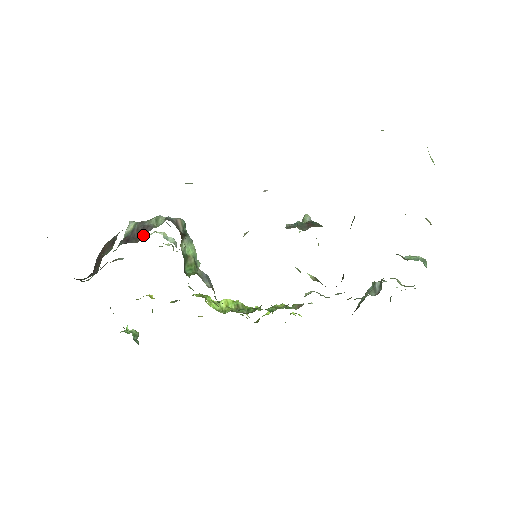
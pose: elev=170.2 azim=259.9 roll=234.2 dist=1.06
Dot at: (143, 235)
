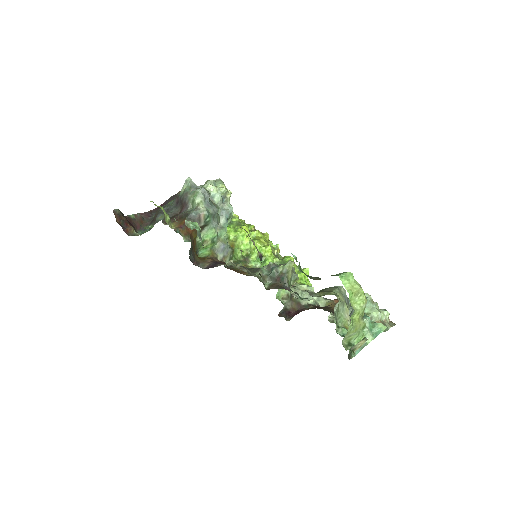
Dot at: (181, 211)
